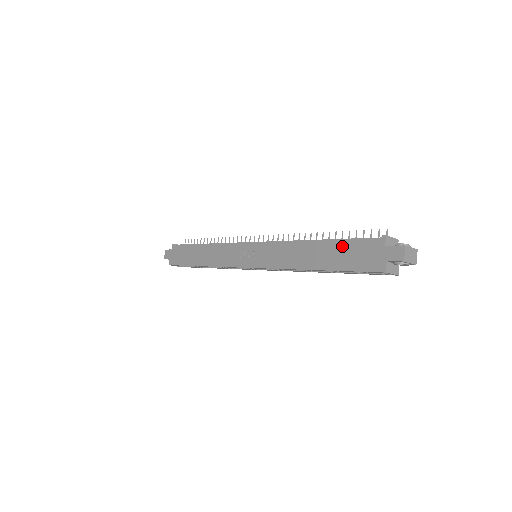
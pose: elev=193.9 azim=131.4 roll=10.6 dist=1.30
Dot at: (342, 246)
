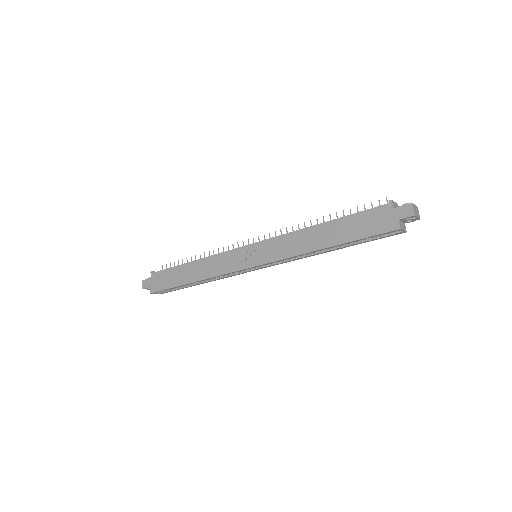
Dot at: (351, 220)
